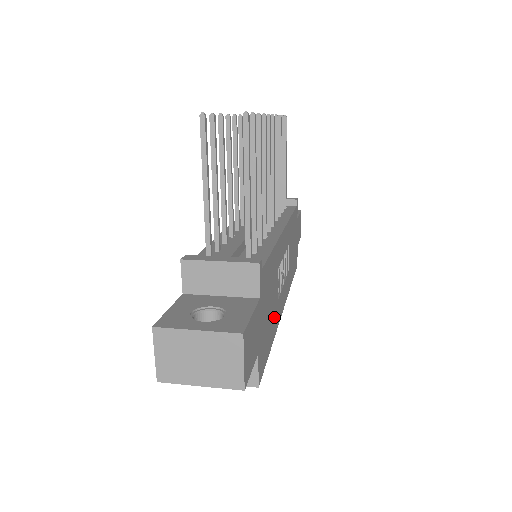
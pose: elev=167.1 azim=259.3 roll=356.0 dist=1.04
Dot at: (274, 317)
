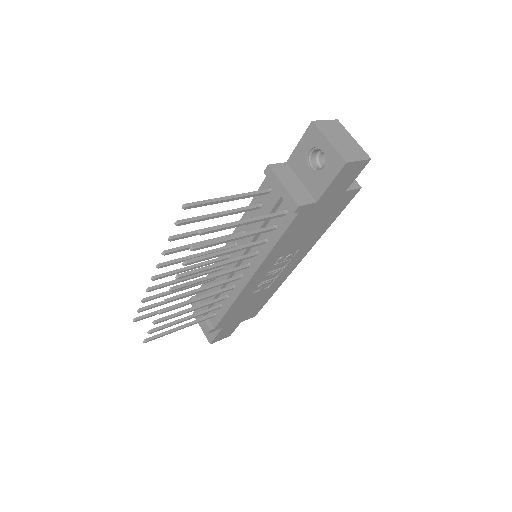
Dot at: (267, 293)
